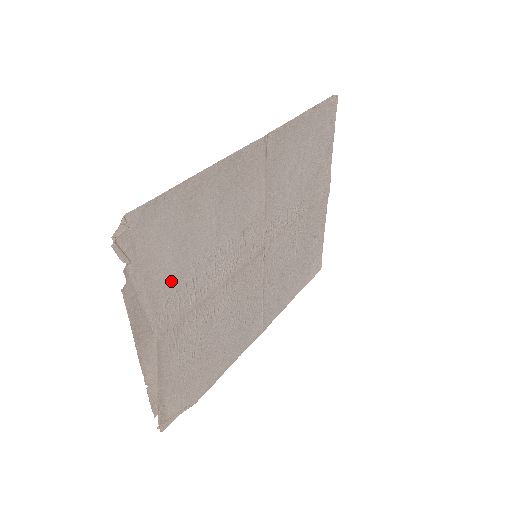
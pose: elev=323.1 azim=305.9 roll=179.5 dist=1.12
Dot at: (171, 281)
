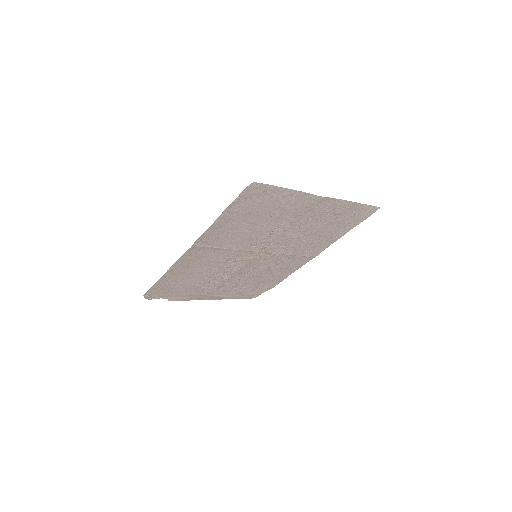
Dot at: (194, 288)
